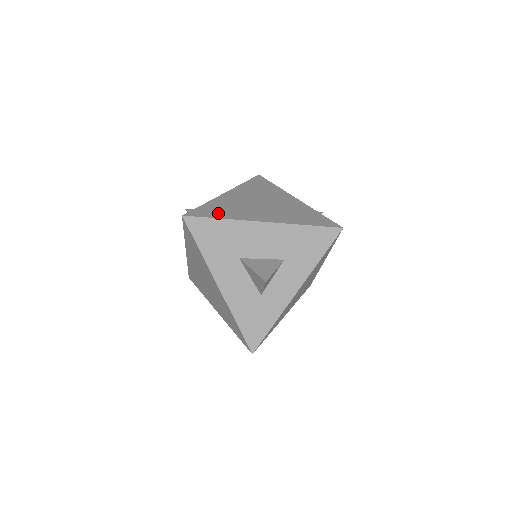
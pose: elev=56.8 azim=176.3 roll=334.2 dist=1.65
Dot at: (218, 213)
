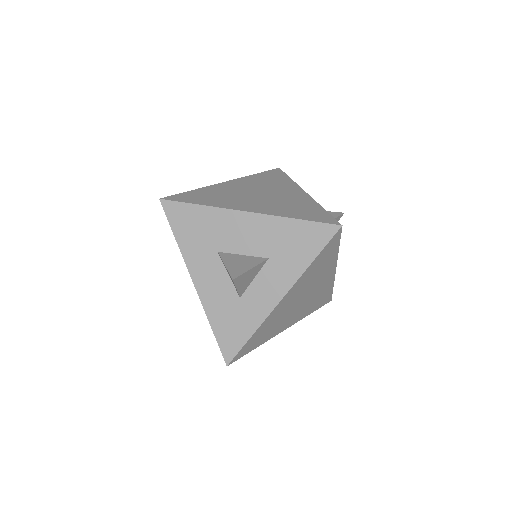
Dot at: (201, 199)
